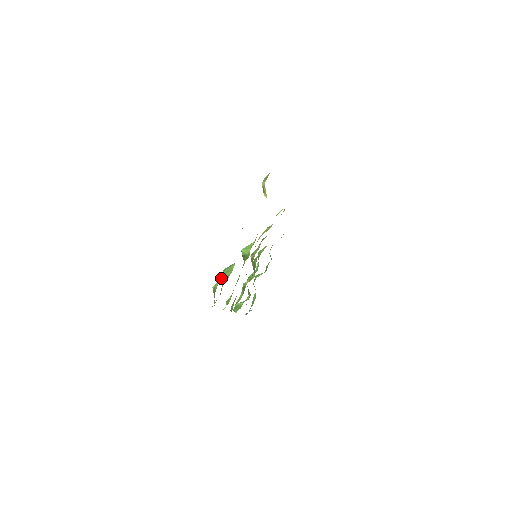
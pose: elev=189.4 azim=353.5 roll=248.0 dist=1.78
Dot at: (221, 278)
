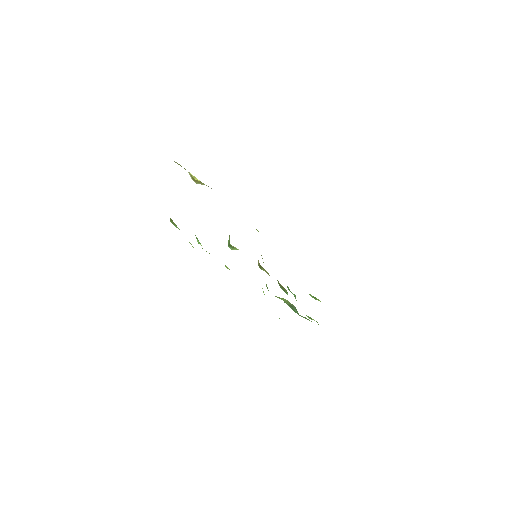
Dot at: (198, 242)
